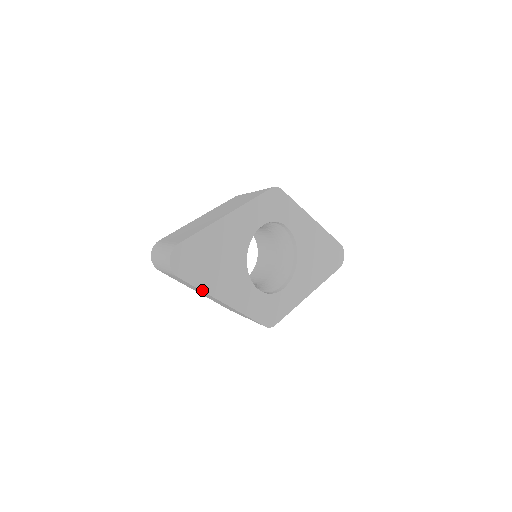
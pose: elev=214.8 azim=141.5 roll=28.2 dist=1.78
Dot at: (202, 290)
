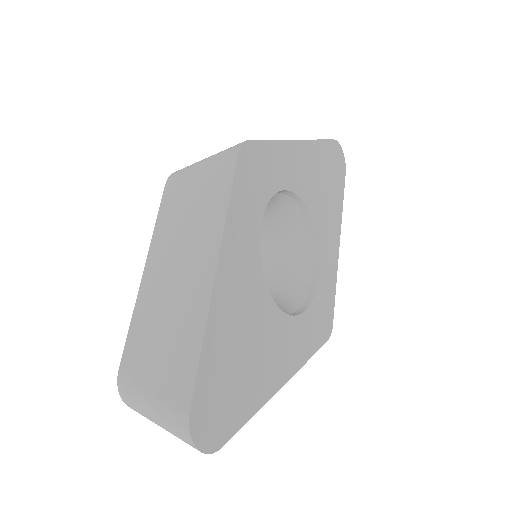
Dot at: (255, 412)
